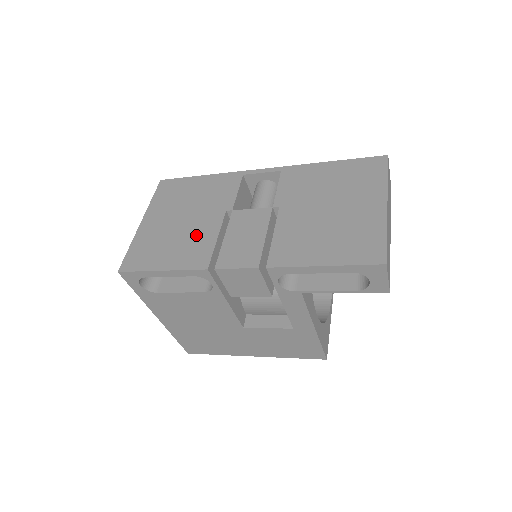
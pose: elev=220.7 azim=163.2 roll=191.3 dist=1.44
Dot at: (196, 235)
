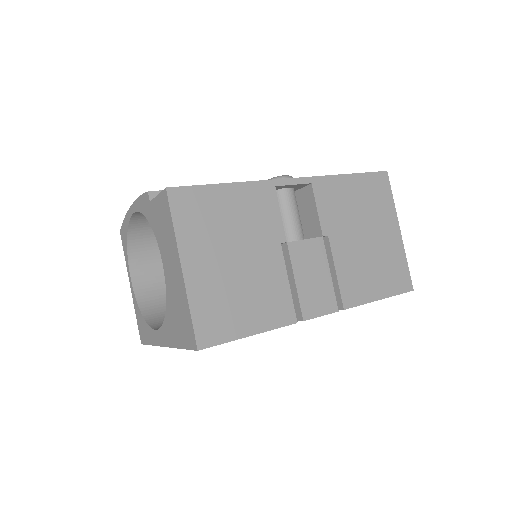
Dot at: (265, 281)
